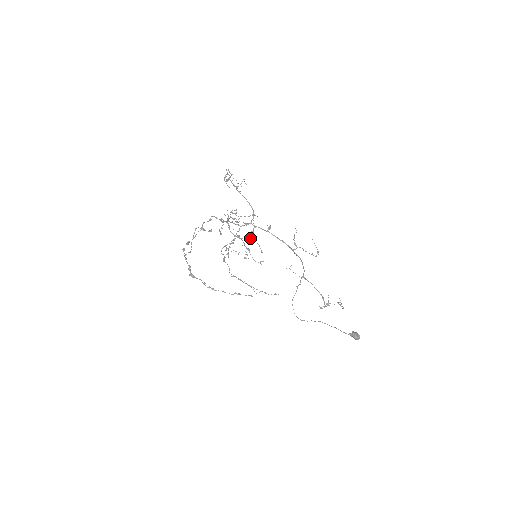
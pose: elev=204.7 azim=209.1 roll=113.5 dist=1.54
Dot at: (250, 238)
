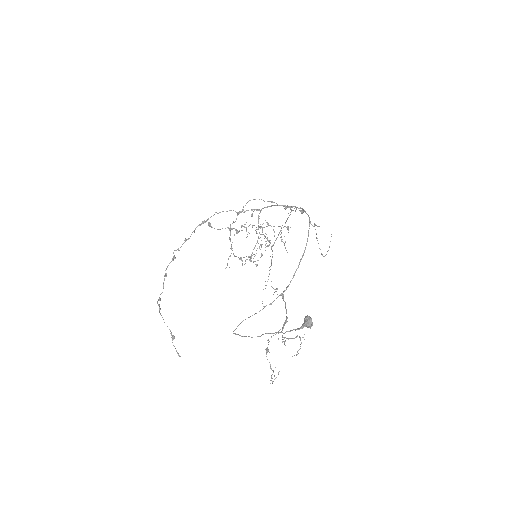
Dot at: occluded
